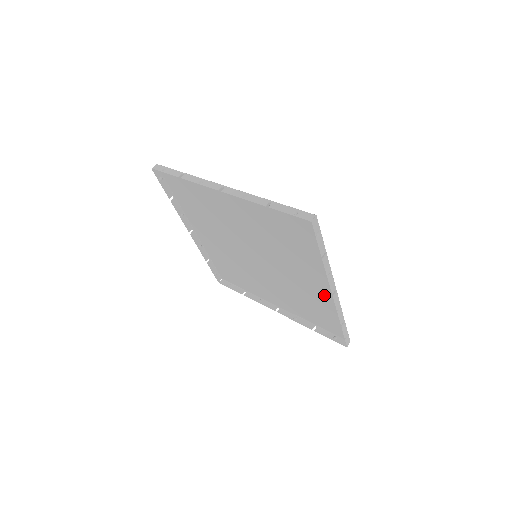
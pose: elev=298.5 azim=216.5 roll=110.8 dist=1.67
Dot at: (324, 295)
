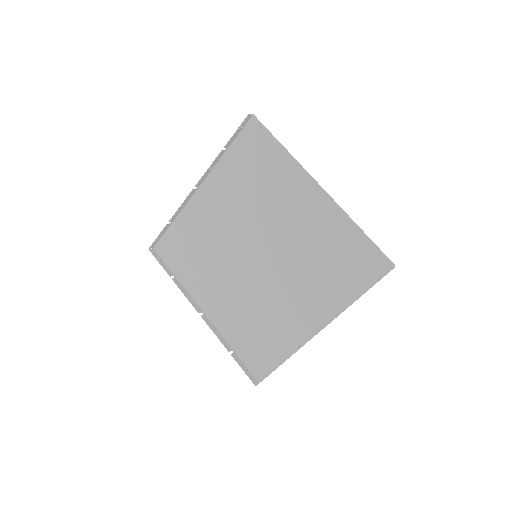
Dot at: (322, 215)
